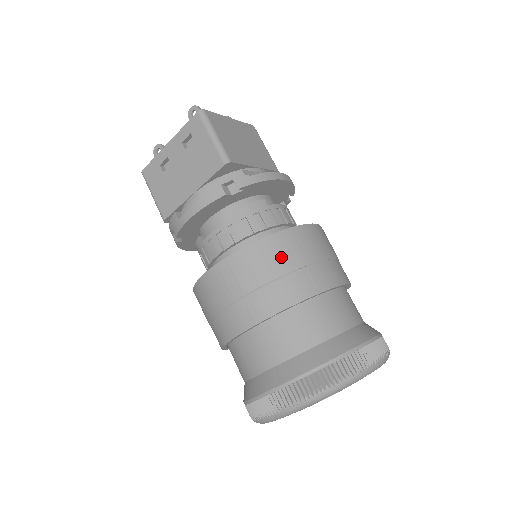
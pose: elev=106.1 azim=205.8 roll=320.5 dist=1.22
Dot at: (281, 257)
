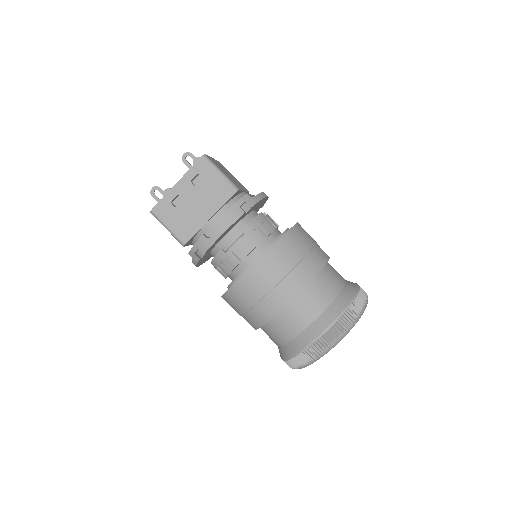
Dot at: (297, 247)
